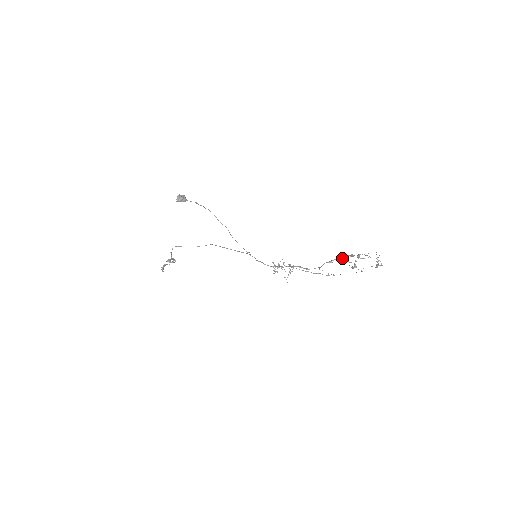
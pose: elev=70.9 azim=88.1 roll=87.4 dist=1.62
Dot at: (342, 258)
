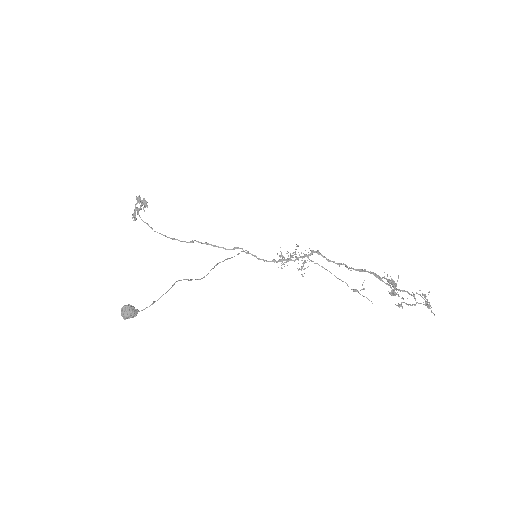
Dot at: (378, 276)
